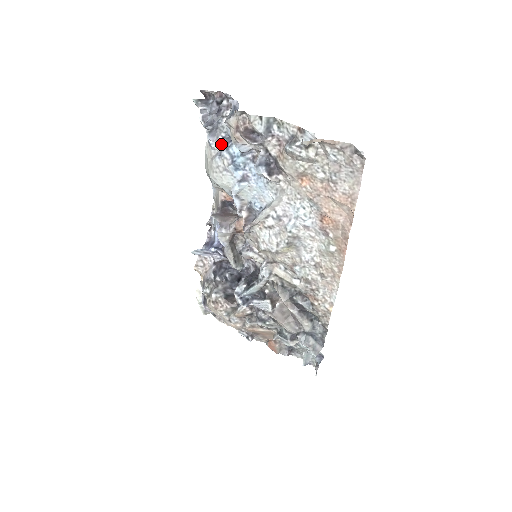
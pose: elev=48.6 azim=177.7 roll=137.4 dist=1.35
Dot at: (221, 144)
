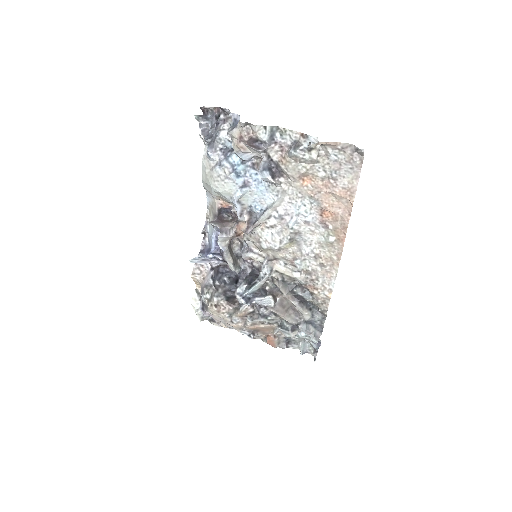
Dot at: (219, 155)
